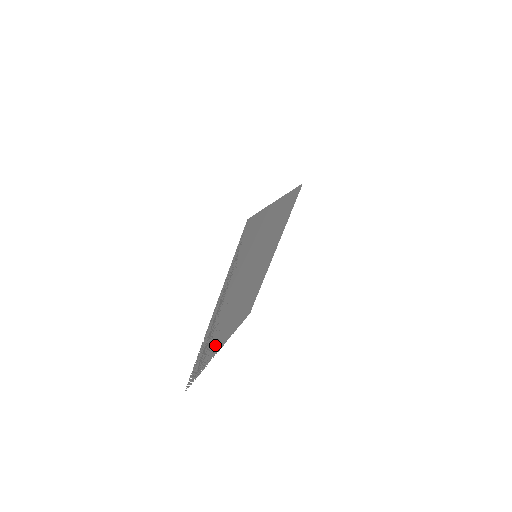
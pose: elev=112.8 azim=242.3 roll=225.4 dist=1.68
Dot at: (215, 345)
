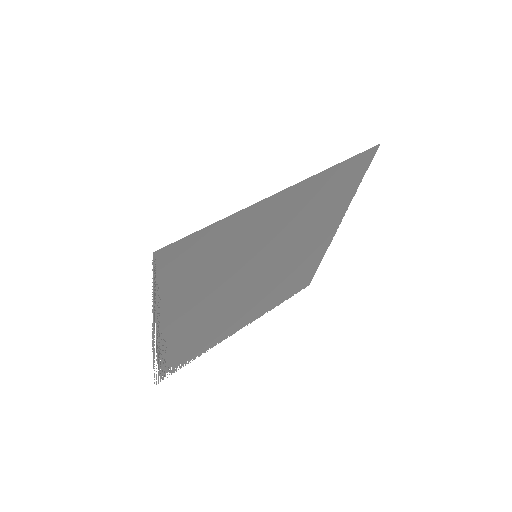
Dot at: (209, 338)
